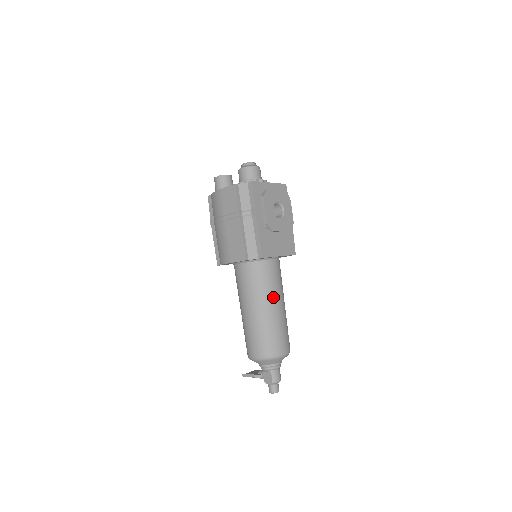
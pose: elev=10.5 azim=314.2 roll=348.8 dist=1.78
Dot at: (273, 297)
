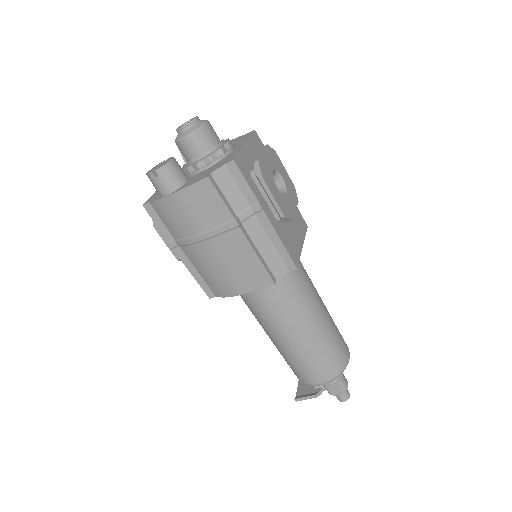
Dot at: (314, 302)
